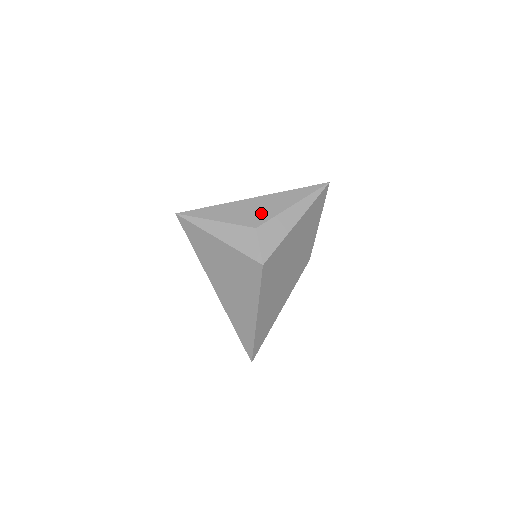
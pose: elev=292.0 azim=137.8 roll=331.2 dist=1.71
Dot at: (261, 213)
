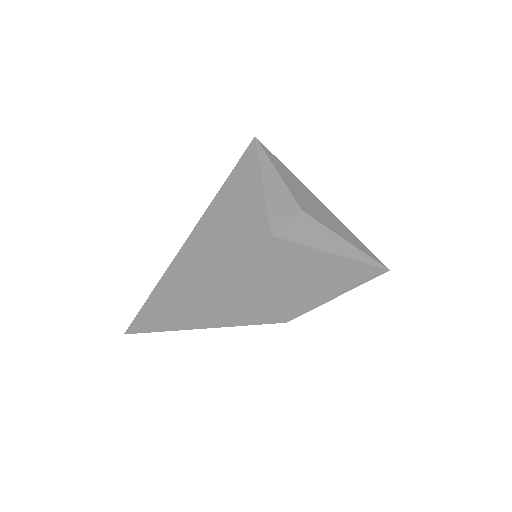
Dot at: (317, 212)
